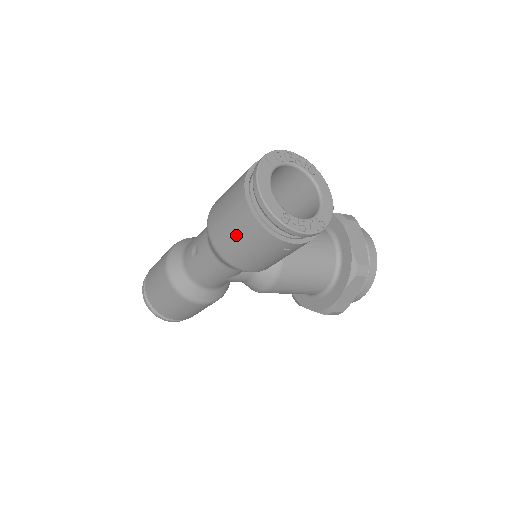
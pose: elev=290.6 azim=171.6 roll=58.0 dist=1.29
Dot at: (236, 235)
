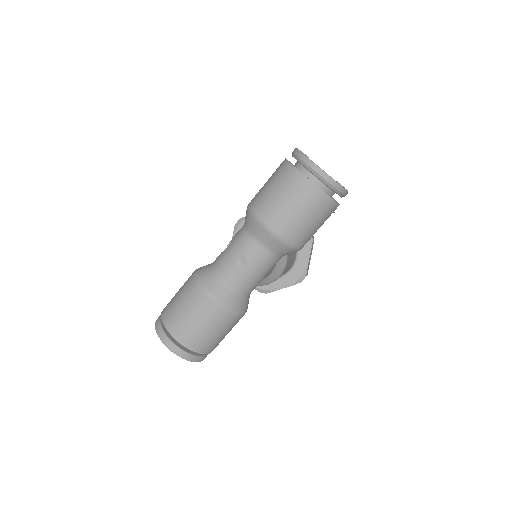
Dot at: (306, 215)
